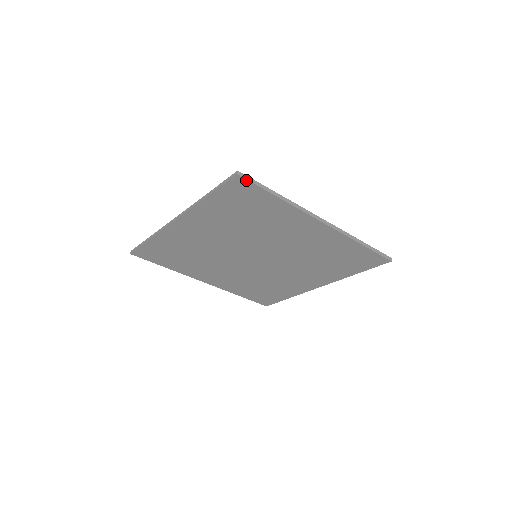
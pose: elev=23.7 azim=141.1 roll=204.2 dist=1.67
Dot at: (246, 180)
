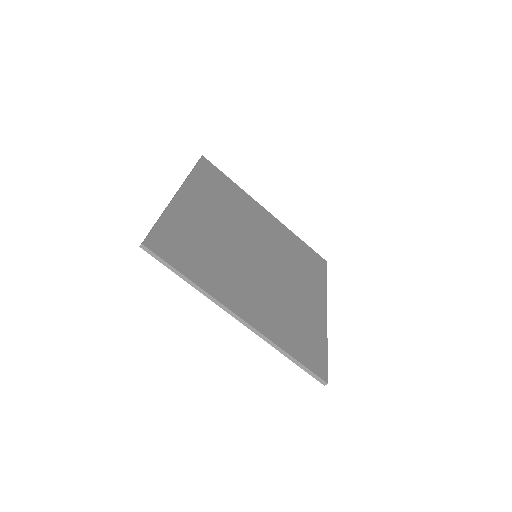
Dot at: (150, 253)
